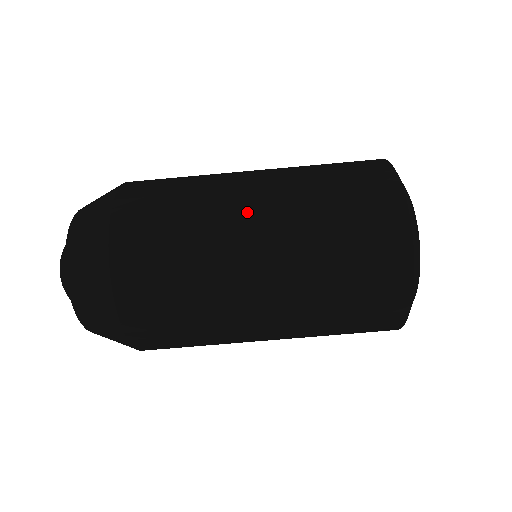
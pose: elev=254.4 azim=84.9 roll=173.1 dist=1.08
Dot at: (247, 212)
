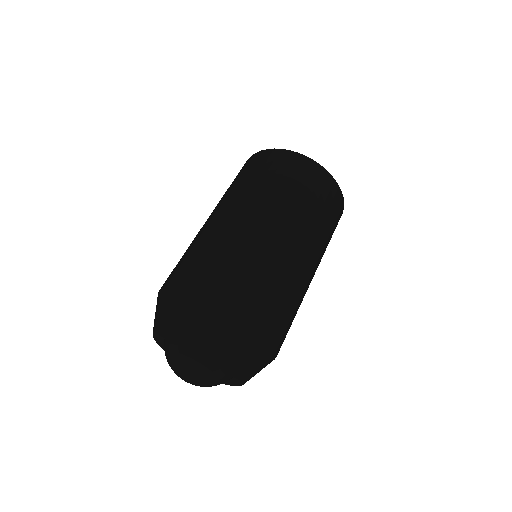
Dot at: occluded
